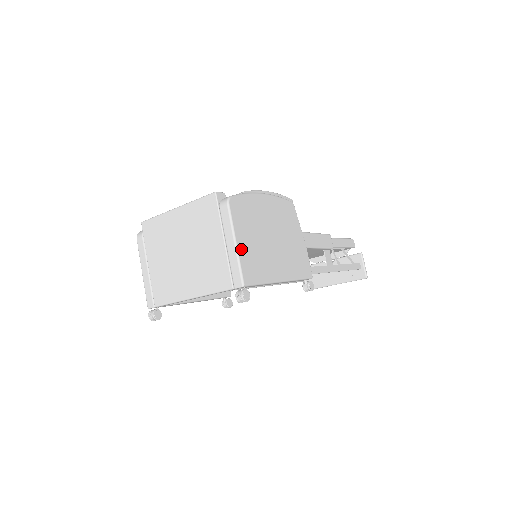
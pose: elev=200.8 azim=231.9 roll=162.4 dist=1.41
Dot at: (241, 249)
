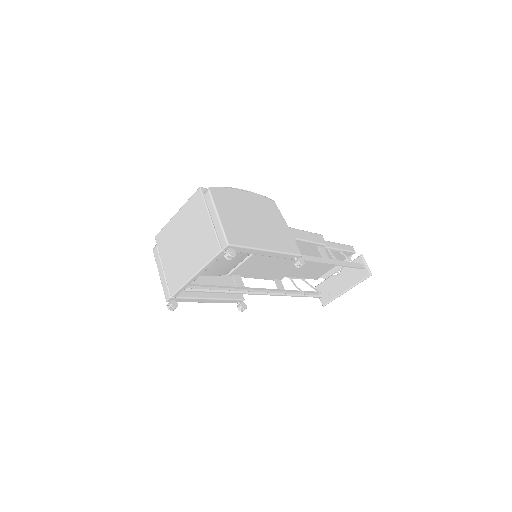
Dot at: (224, 220)
